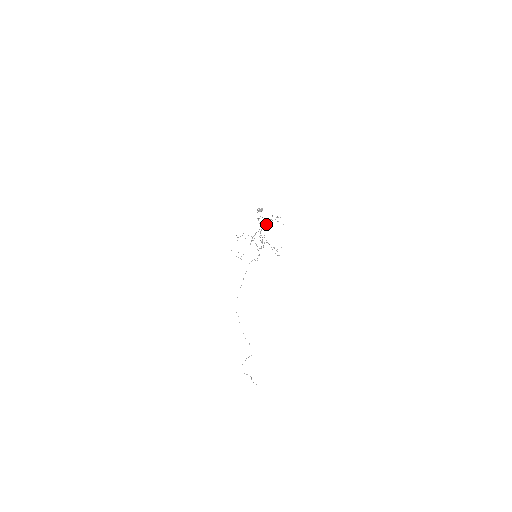
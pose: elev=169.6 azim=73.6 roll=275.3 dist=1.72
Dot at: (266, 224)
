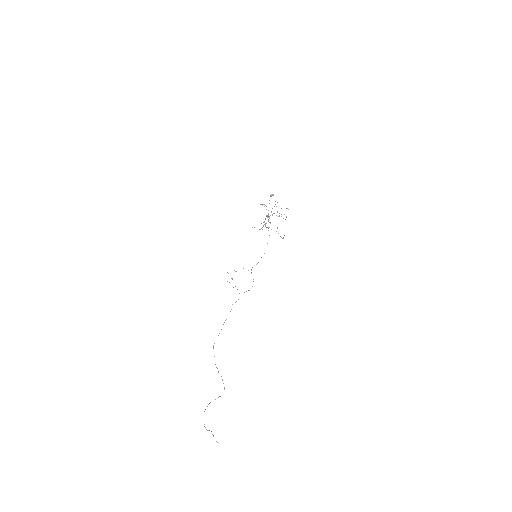
Dot at: occluded
